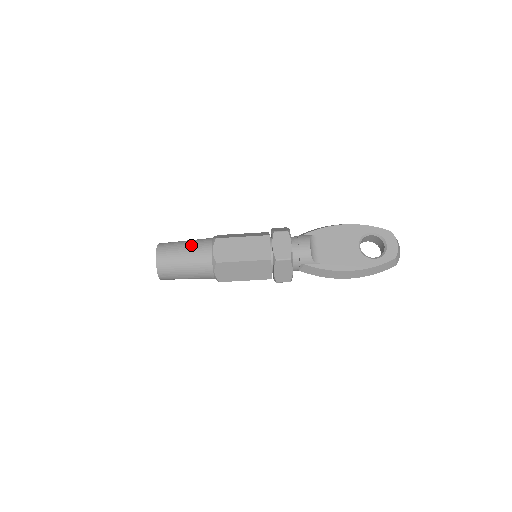
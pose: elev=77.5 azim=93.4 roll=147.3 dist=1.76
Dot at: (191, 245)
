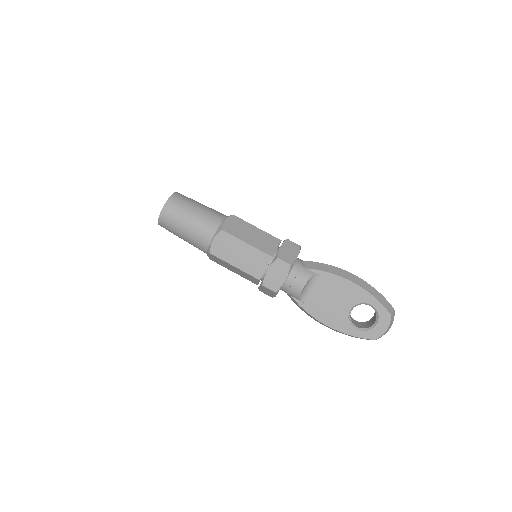
Dot at: (197, 220)
